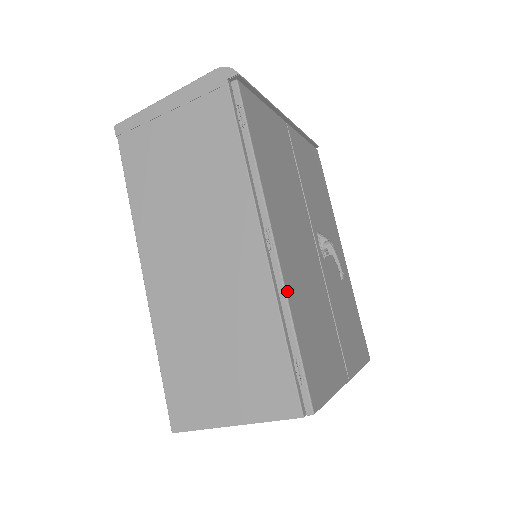
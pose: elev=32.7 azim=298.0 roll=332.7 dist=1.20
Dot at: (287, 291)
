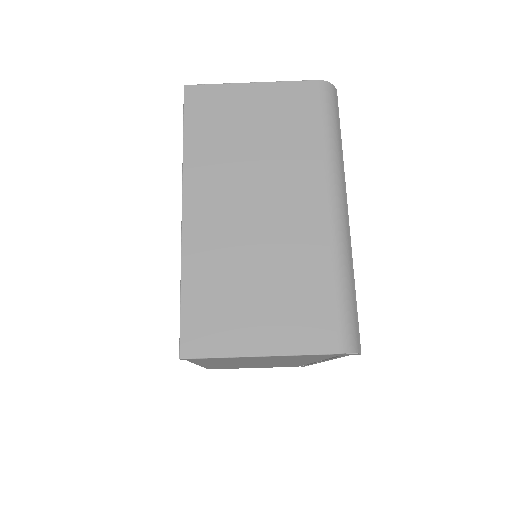
Dot at: occluded
